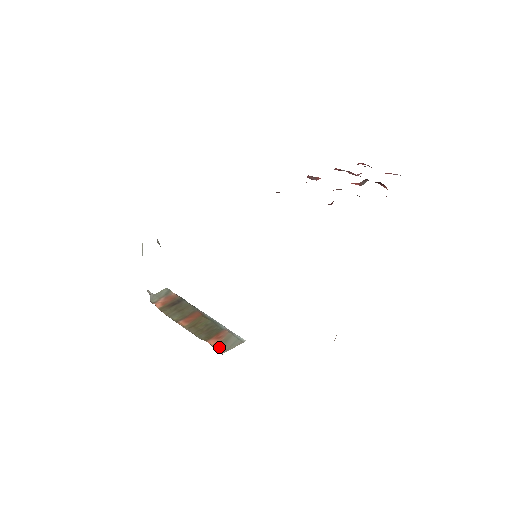
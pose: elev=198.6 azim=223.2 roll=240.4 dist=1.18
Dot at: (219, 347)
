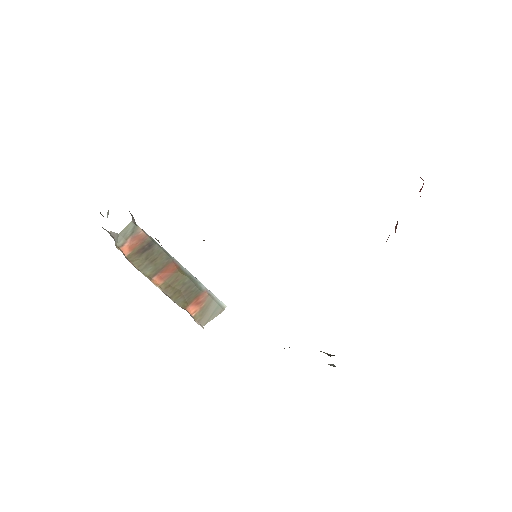
Dot at: (199, 317)
